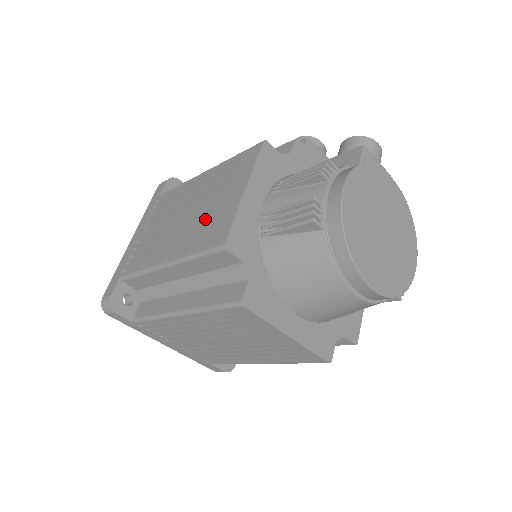
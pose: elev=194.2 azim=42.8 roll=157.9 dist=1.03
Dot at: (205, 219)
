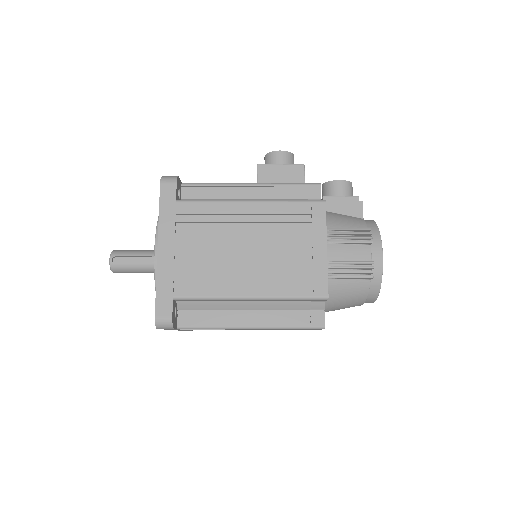
Dot at: (287, 263)
